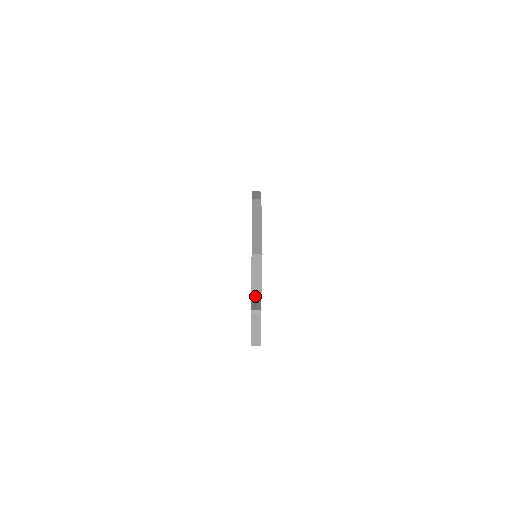
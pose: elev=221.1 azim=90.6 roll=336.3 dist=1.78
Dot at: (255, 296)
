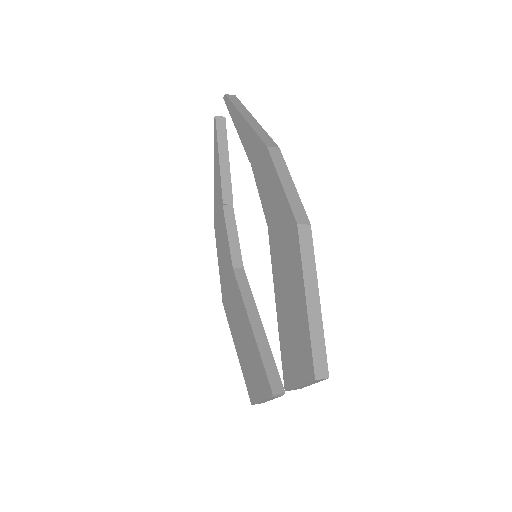
Dot at: (259, 336)
